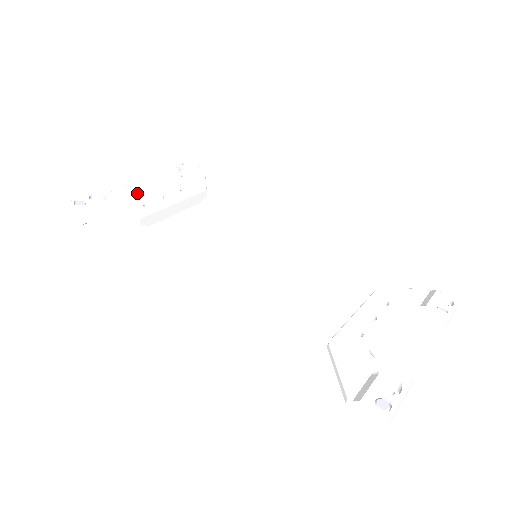
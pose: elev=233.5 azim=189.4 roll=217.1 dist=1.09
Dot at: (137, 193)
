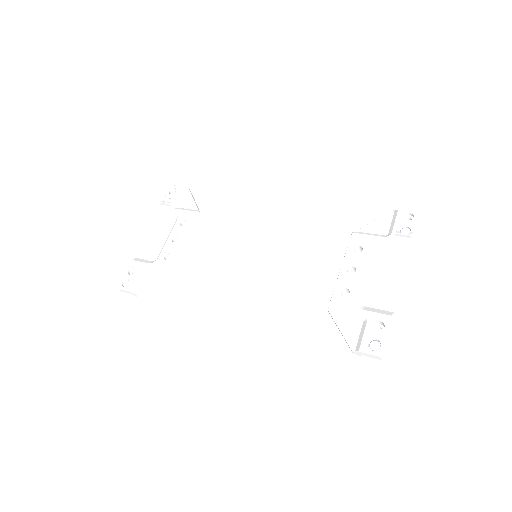
Dot at: (154, 245)
